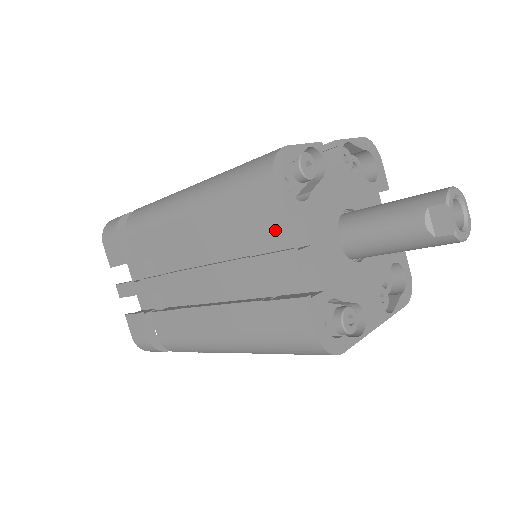
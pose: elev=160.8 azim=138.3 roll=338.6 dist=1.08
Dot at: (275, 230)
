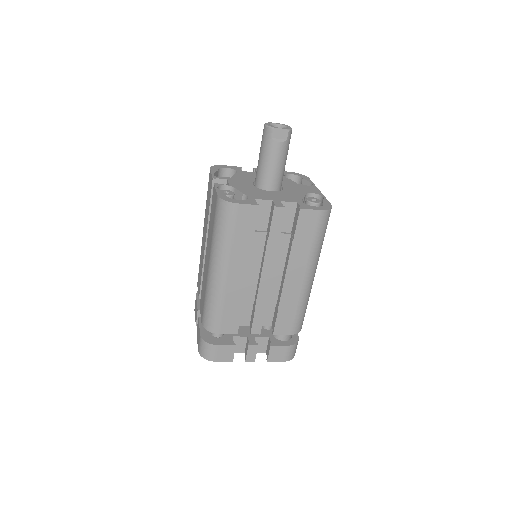
Dot at: (257, 220)
